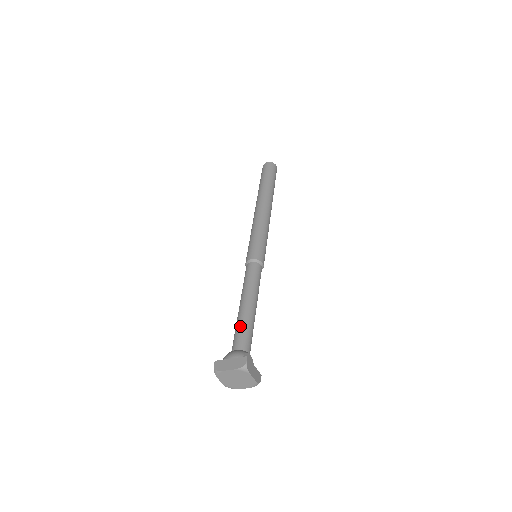
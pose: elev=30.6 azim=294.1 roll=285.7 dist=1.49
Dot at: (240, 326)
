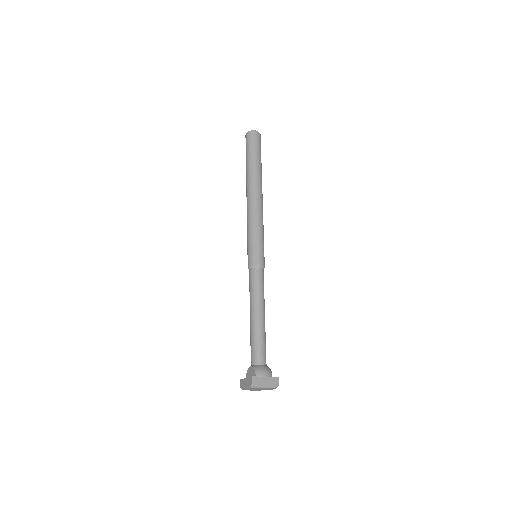
Dot at: (262, 340)
